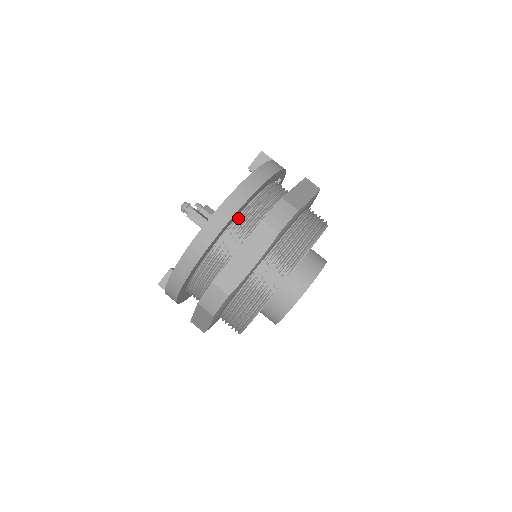
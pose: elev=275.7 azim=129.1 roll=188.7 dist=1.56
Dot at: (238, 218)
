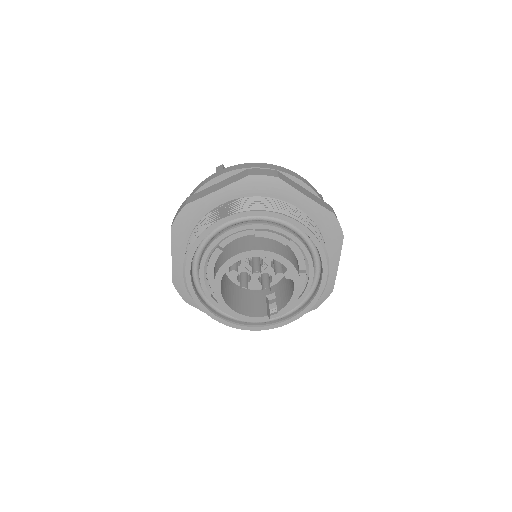
Dot at: occluded
